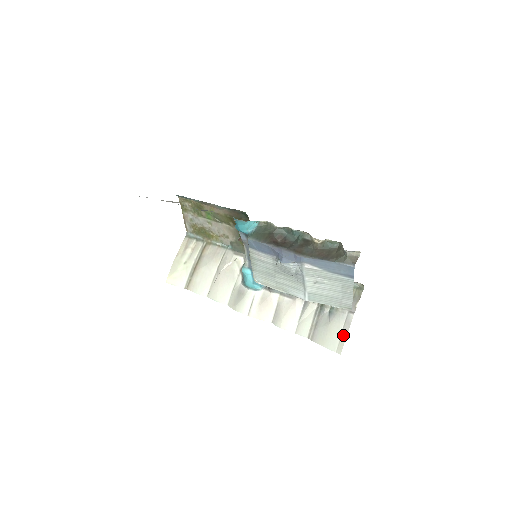
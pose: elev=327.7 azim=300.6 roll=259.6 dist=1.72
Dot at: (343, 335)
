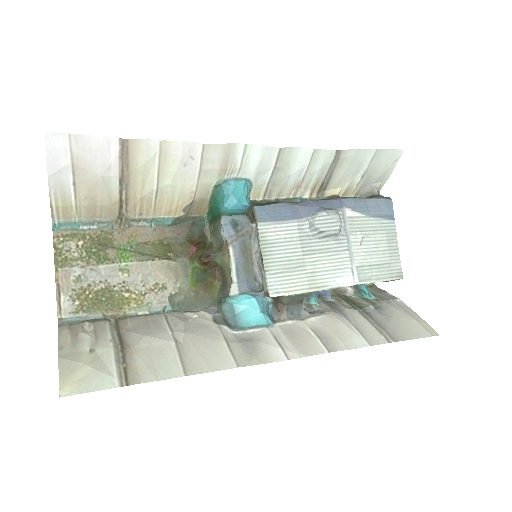
Dot at: (416, 317)
